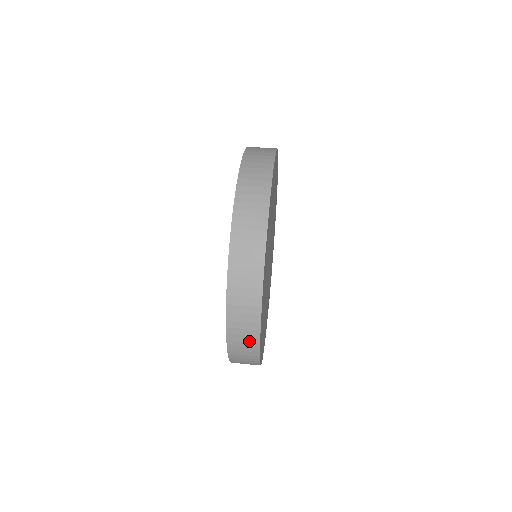
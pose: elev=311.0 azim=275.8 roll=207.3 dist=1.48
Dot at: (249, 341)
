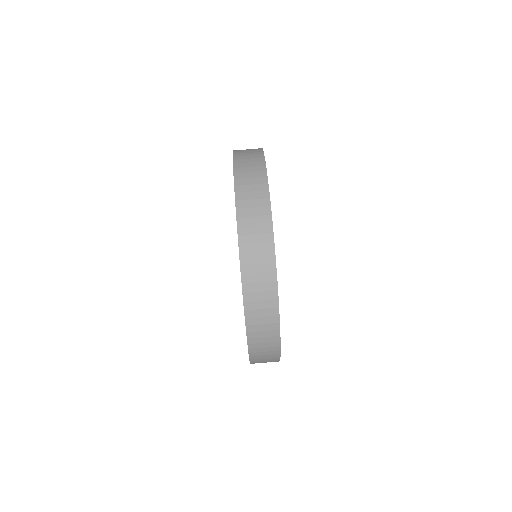
Dot at: (270, 359)
